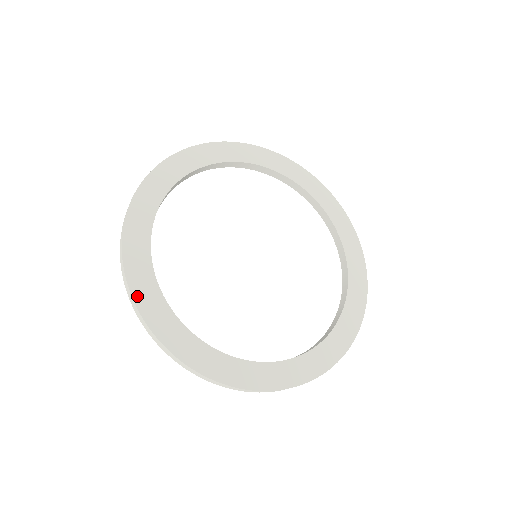
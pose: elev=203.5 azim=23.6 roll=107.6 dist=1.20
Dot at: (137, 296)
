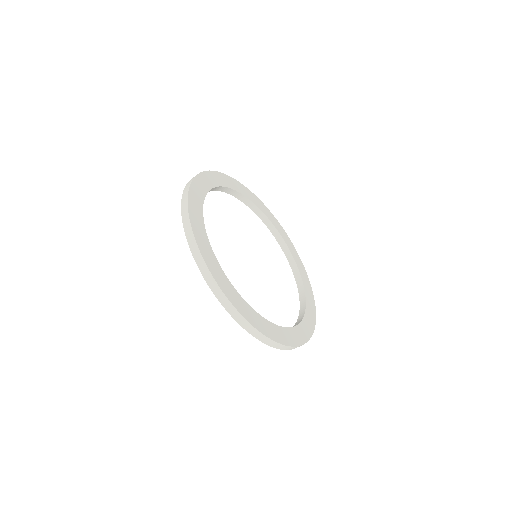
Dot at: (212, 272)
